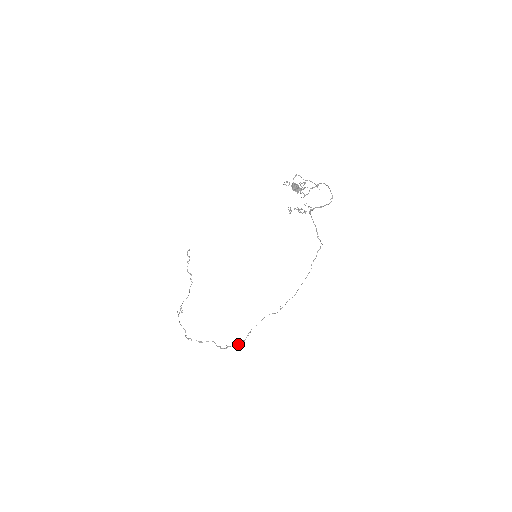
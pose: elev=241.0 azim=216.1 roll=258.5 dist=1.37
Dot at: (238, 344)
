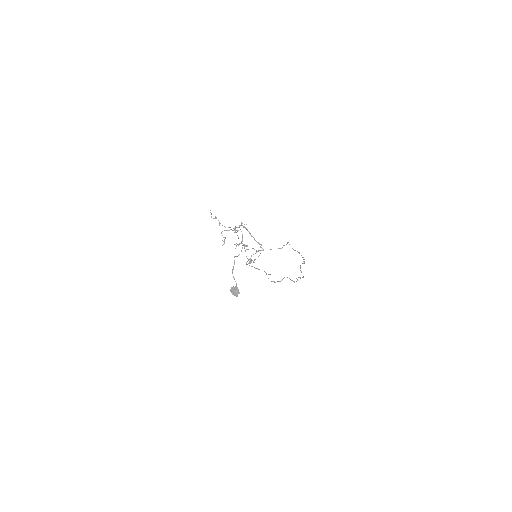
Dot at: occluded
